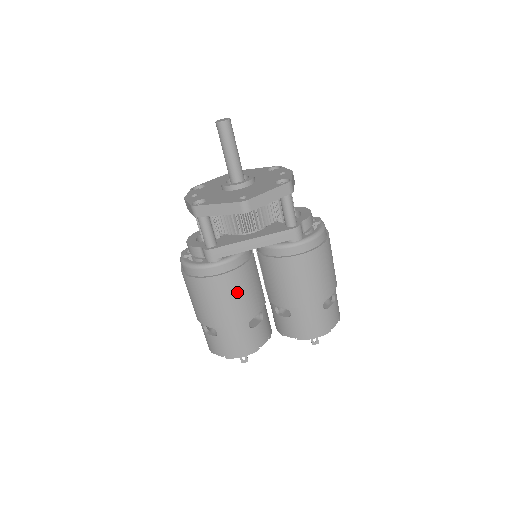
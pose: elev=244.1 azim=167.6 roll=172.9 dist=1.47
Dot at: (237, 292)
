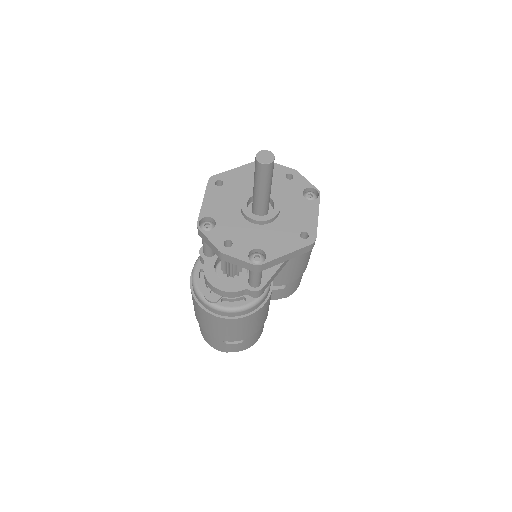
Dot at: (269, 303)
